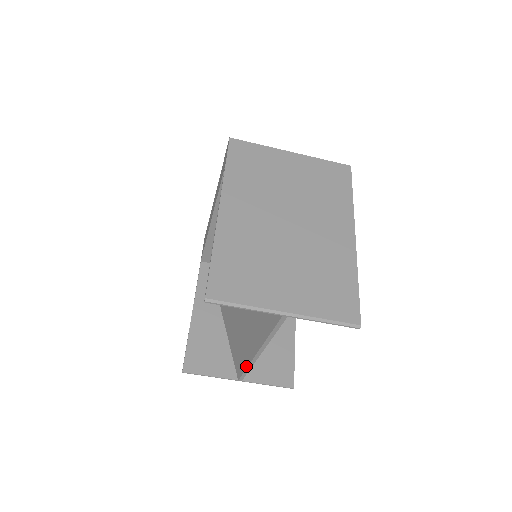
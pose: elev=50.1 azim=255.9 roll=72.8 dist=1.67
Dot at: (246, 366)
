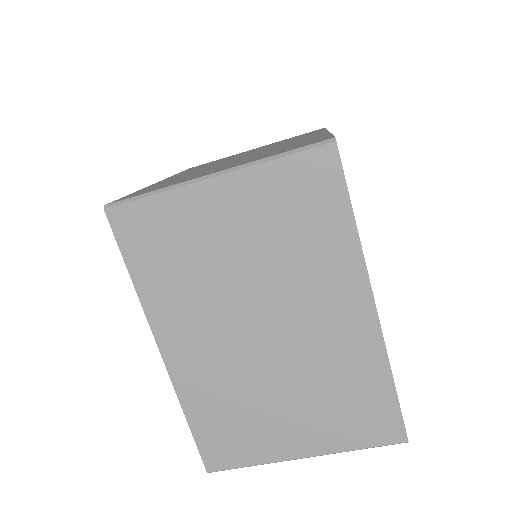
Dot at: occluded
